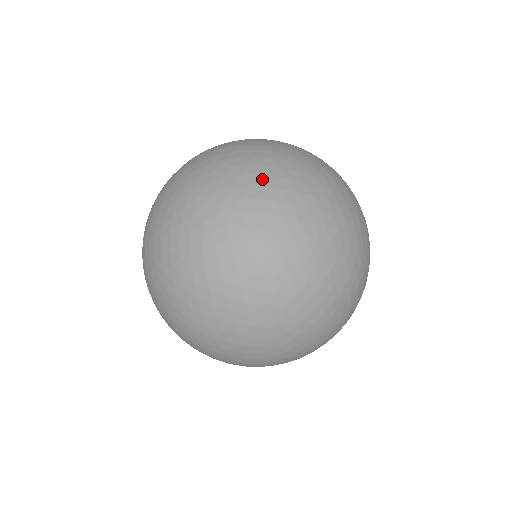
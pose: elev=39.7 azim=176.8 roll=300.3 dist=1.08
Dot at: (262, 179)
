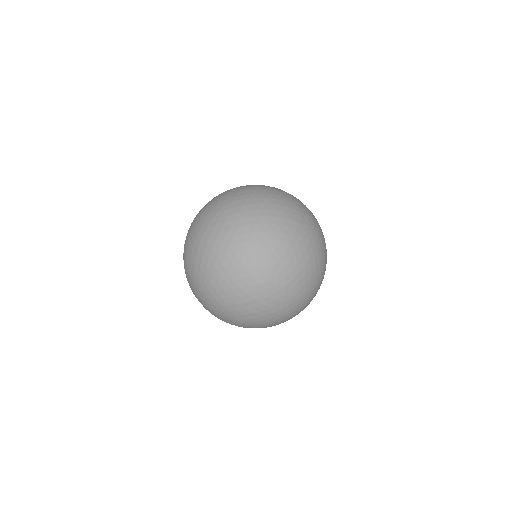
Dot at: (218, 287)
